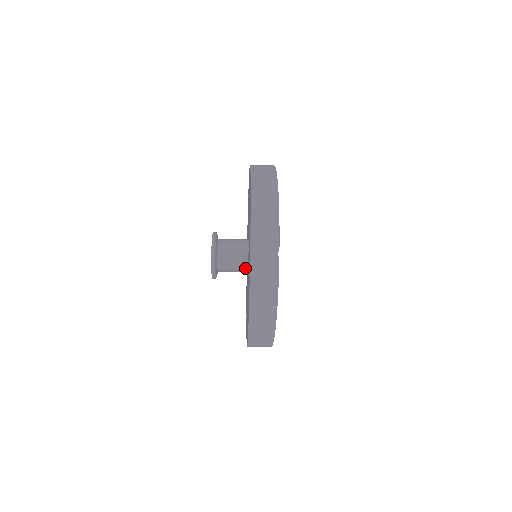
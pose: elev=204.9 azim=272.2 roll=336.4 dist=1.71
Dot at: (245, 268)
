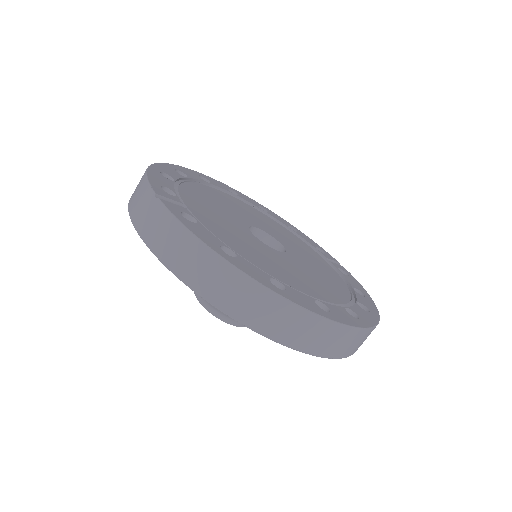
Dot at: occluded
